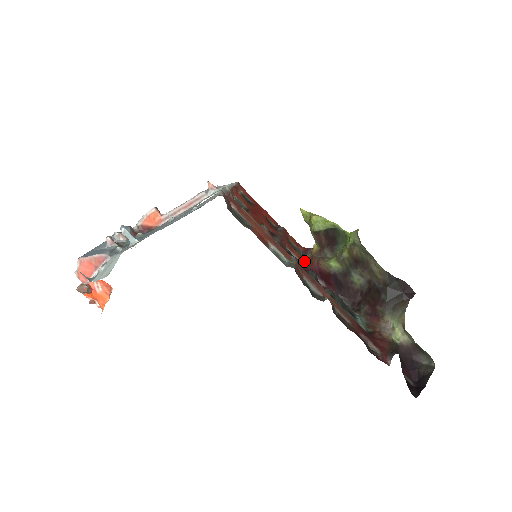
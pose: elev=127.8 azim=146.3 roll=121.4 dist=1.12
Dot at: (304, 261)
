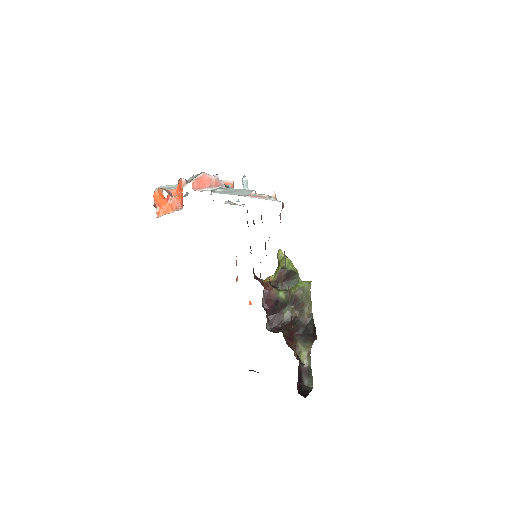
Dot at: occluded
